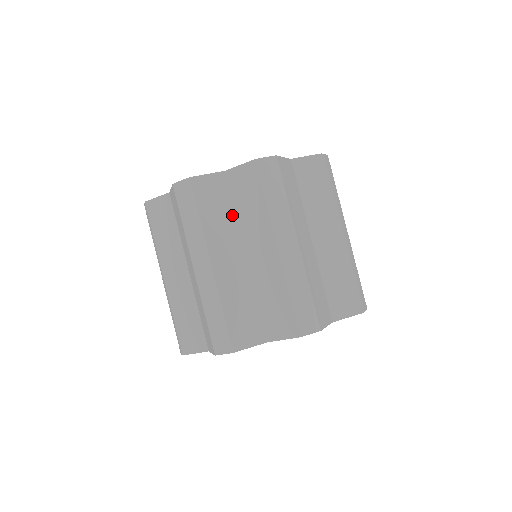
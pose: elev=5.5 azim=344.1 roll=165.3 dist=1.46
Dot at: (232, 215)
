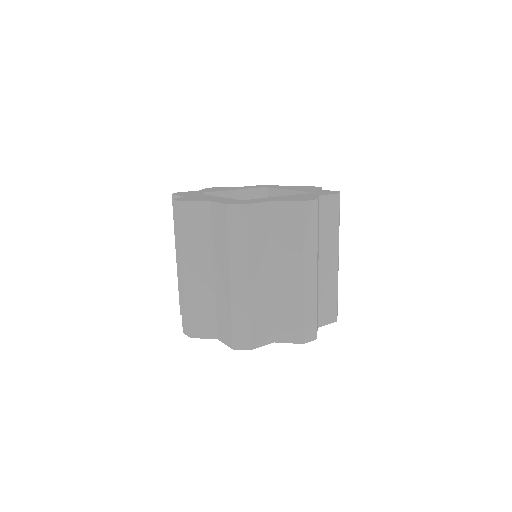
Dot at: (270, 240)
